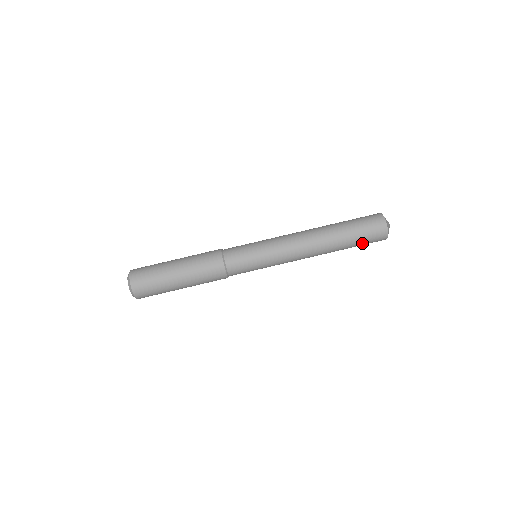
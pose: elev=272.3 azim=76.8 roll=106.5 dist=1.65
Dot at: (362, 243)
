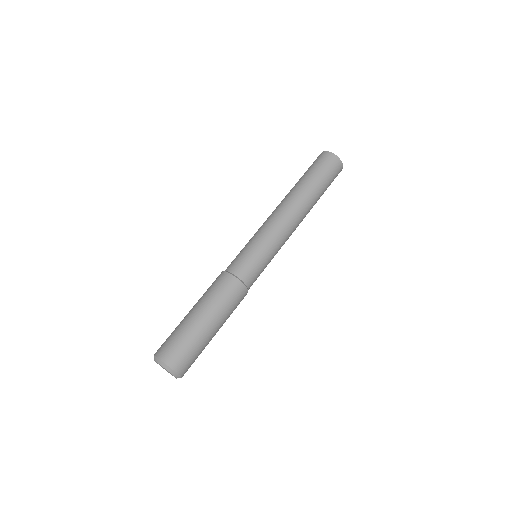
Dot at: (329, 183)
